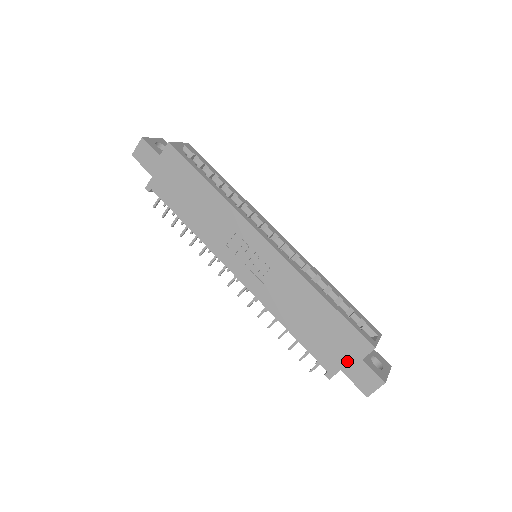
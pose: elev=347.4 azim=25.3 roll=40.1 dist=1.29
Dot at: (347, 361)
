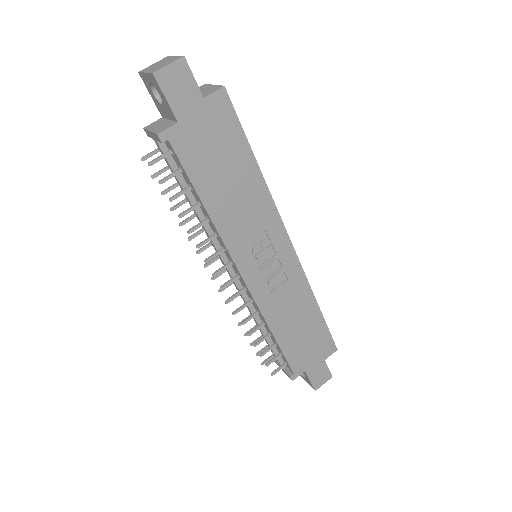
Dot at: (313, 363)
